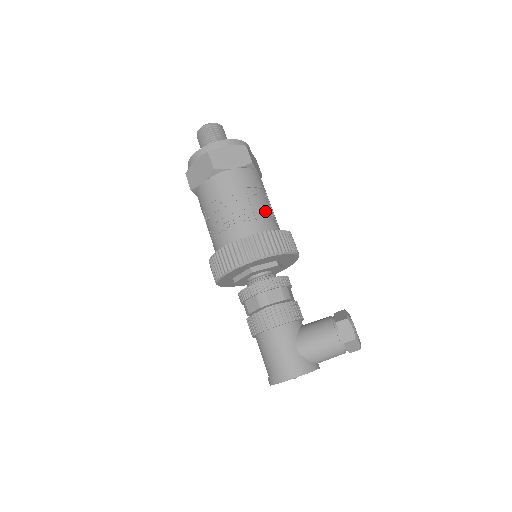
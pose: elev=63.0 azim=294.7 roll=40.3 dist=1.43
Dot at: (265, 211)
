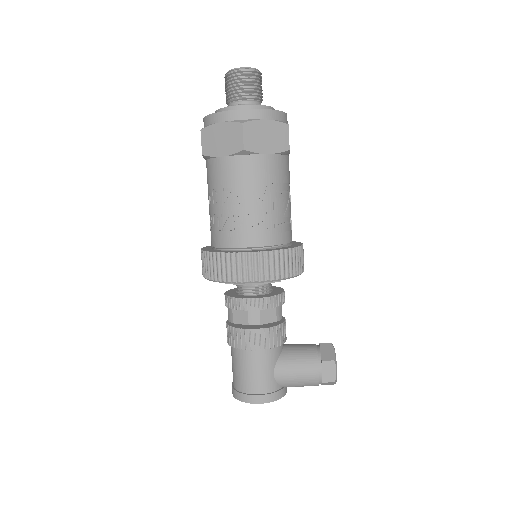
Dot at: (286, 216)
